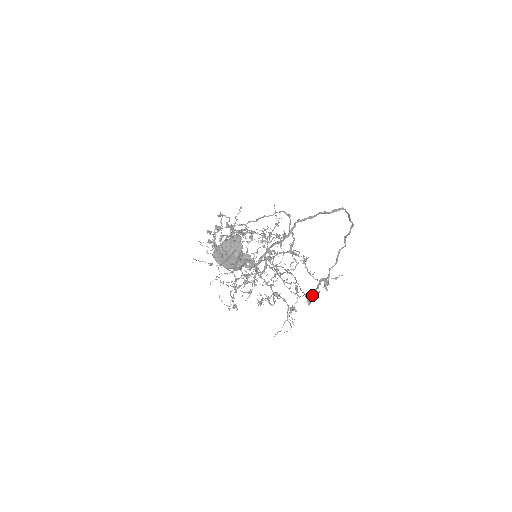
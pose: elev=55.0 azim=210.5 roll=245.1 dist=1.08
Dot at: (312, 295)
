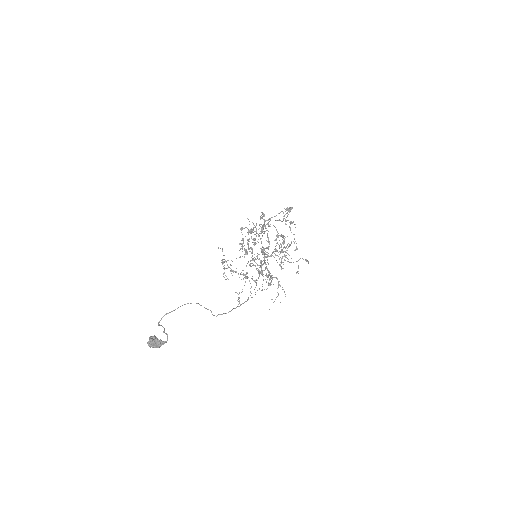
Dot at: occluded
